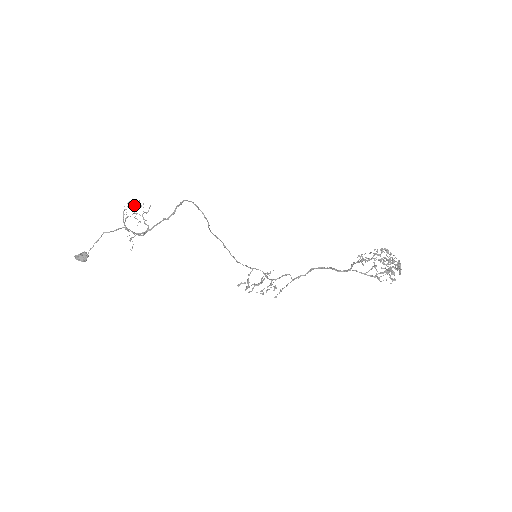
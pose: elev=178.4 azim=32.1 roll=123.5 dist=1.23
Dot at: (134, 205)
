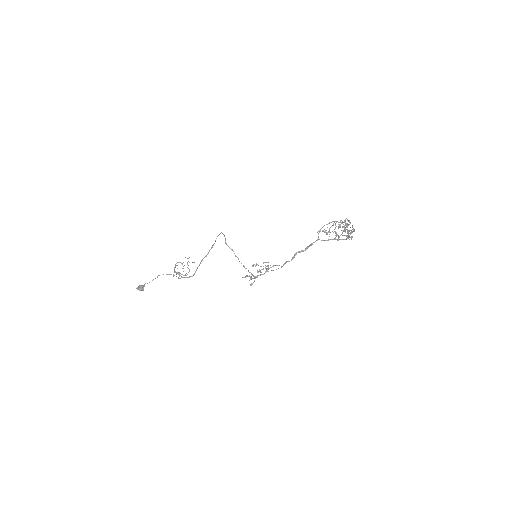
Dot at: occluded
